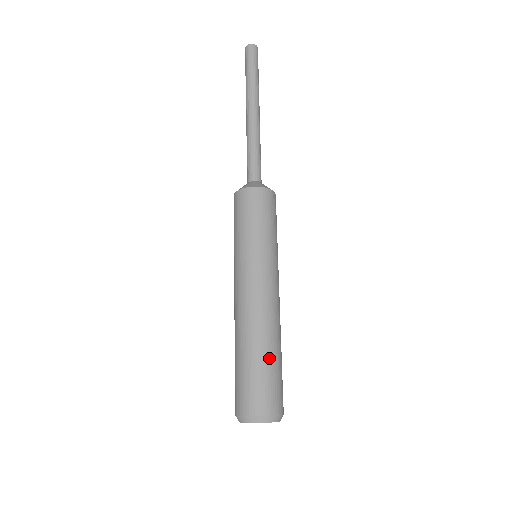
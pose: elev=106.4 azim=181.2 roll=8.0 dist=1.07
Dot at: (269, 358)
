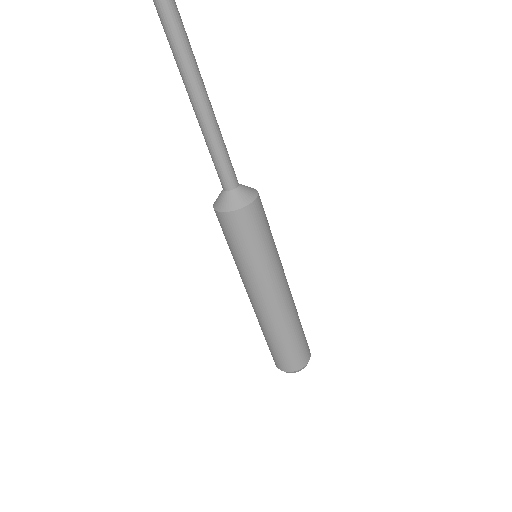
Dot at: (295, 336)
